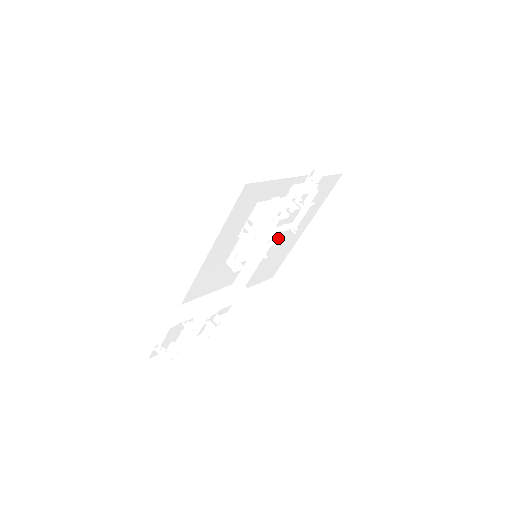
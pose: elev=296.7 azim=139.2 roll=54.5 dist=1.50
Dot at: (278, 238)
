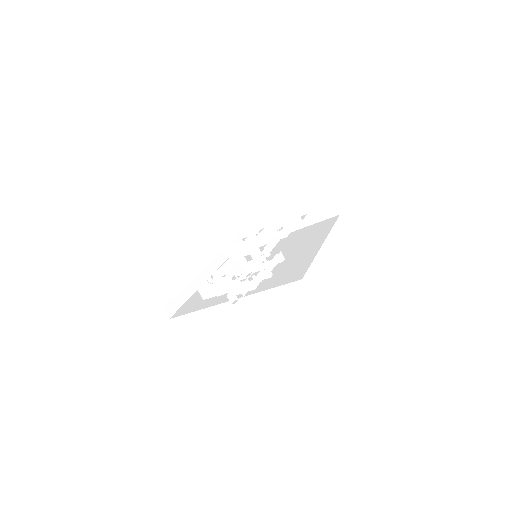
Dot at: occluded
